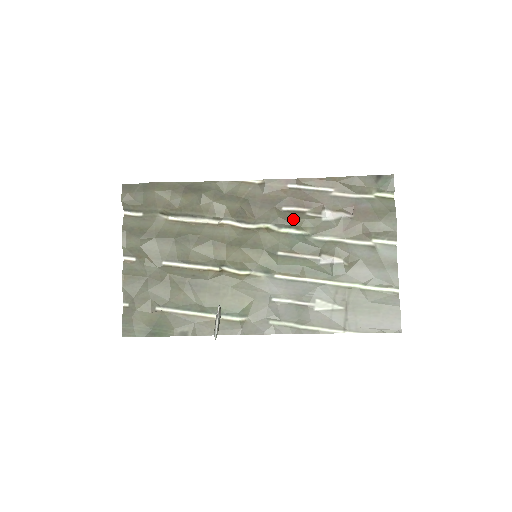
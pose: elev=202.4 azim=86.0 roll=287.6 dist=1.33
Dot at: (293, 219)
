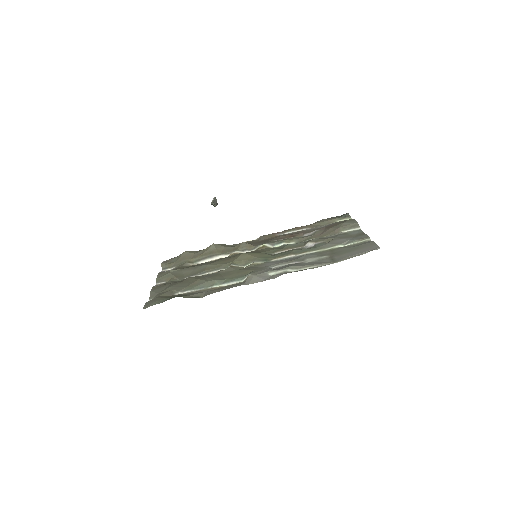
Dot at: (282, 240)
